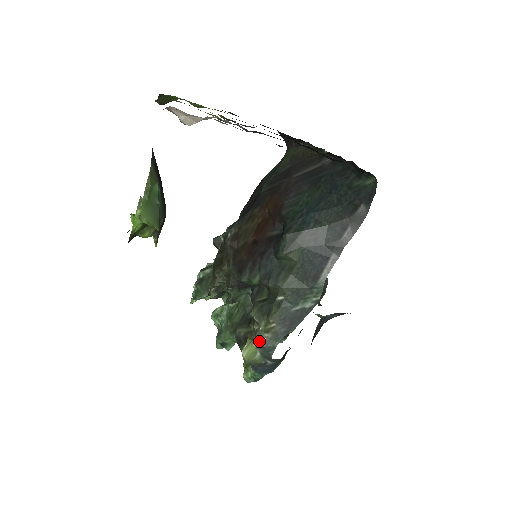
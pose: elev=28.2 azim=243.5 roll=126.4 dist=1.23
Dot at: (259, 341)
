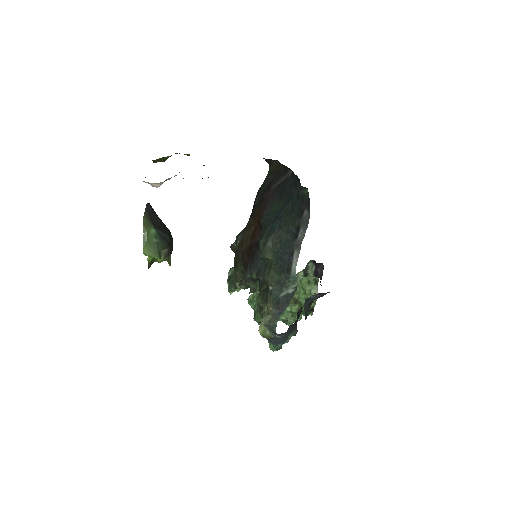
Dot at: (264, 321)
